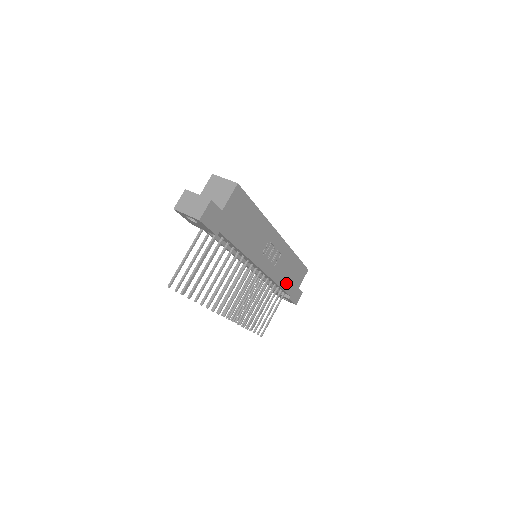
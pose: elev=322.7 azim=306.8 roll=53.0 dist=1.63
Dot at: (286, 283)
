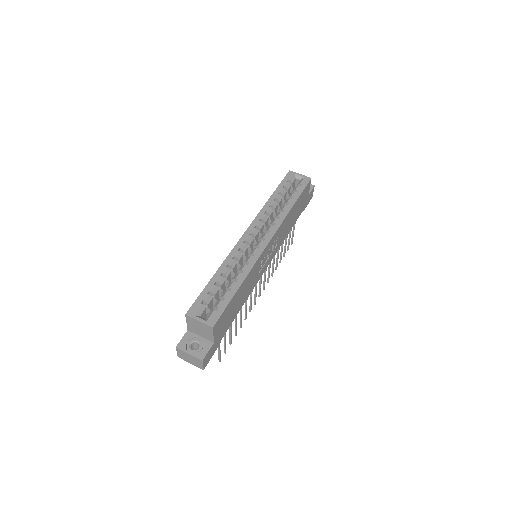
Dot at: (294, 220)
